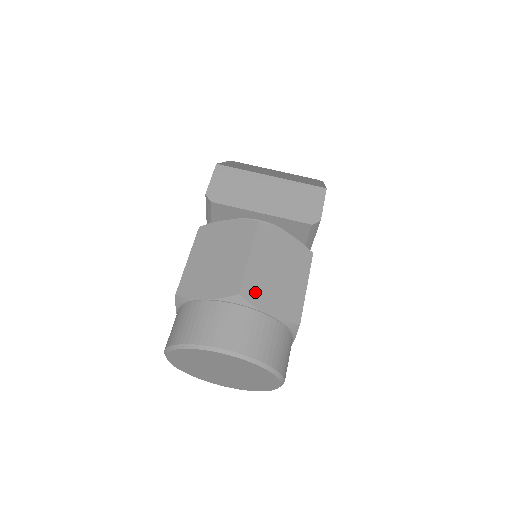
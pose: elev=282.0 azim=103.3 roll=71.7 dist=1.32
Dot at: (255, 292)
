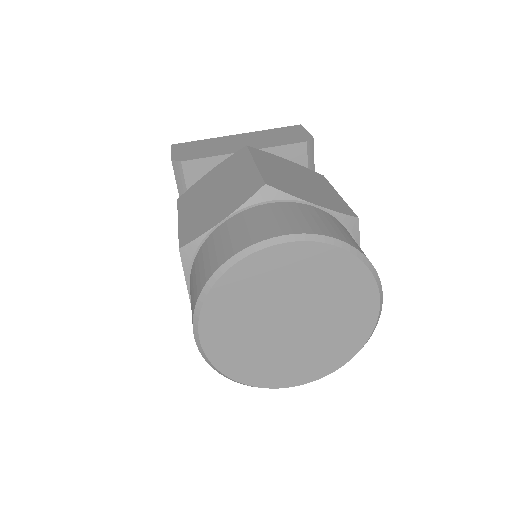
Dot at: (284, 186)
